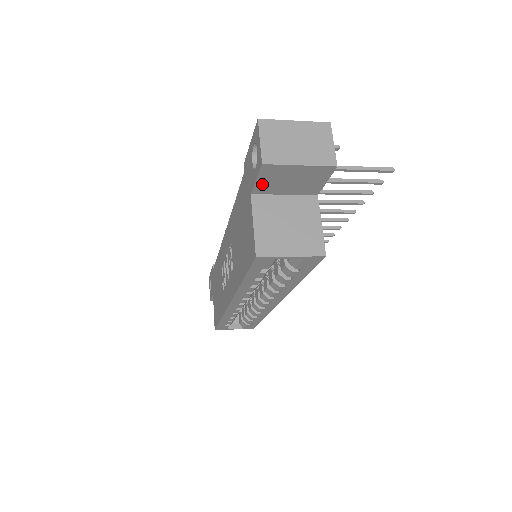
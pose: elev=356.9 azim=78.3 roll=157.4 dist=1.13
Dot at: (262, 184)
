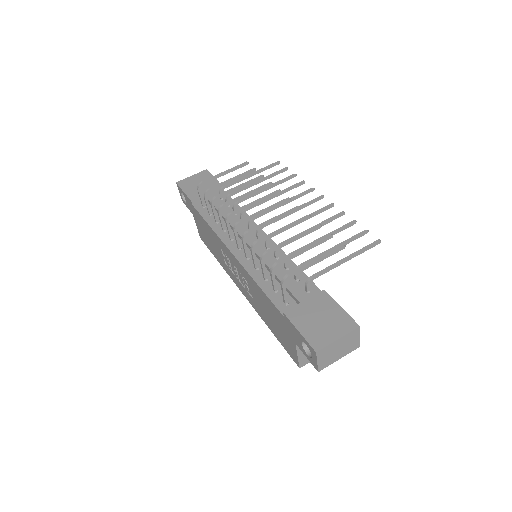
Dot at: occluded
